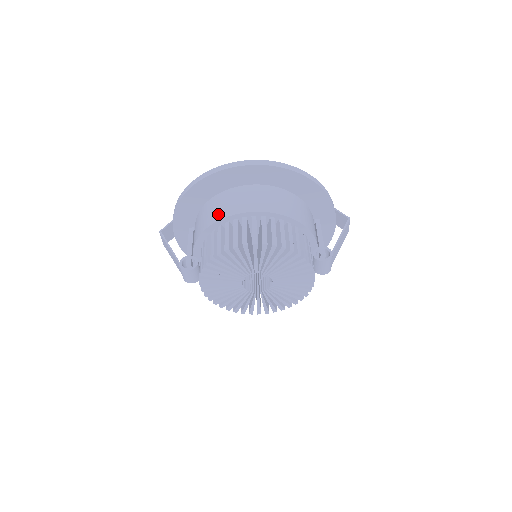
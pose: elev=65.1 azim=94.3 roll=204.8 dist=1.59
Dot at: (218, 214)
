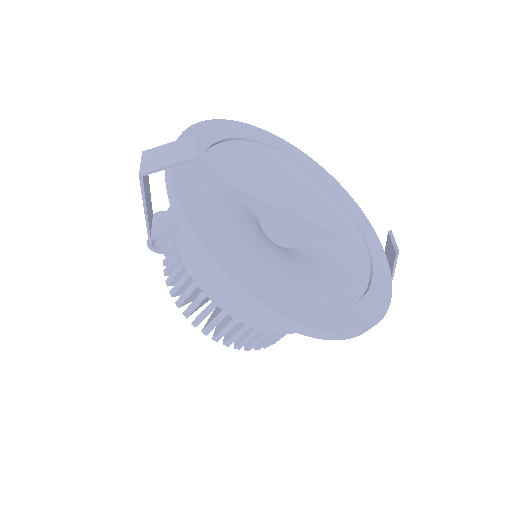
Dot at: (226, 301)
